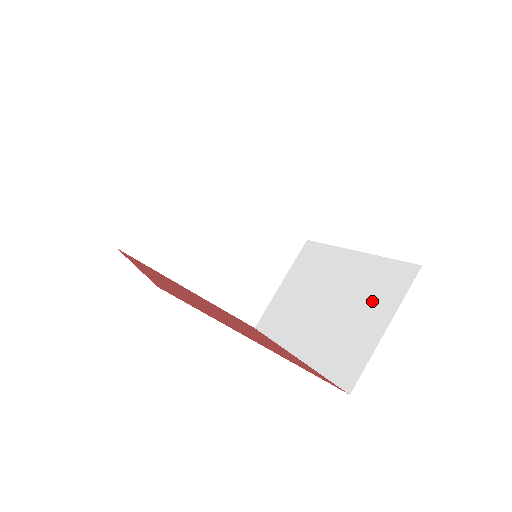
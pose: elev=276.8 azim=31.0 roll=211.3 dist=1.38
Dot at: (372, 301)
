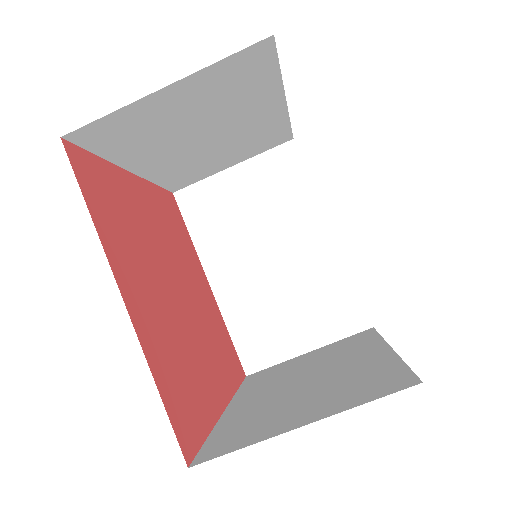
Dot at: (314, 313)
